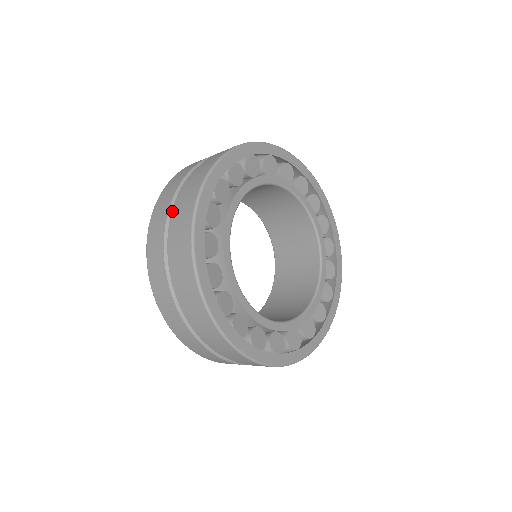
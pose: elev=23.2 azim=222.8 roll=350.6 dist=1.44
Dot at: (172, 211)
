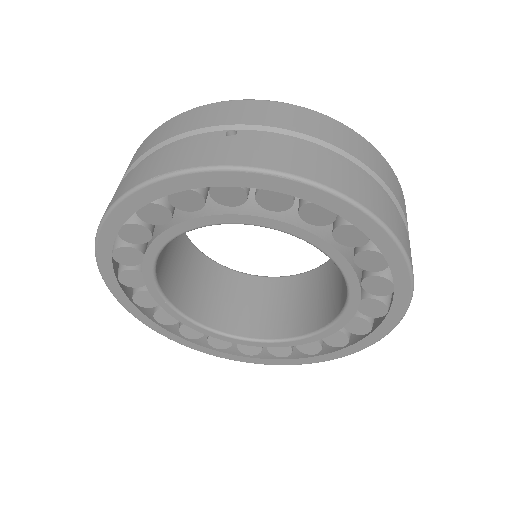
Dot at: occluded
